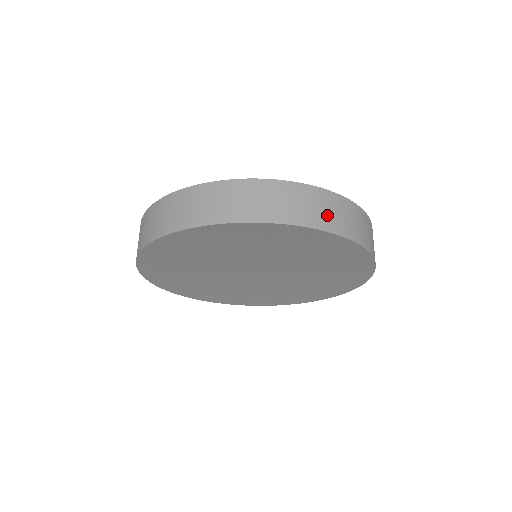
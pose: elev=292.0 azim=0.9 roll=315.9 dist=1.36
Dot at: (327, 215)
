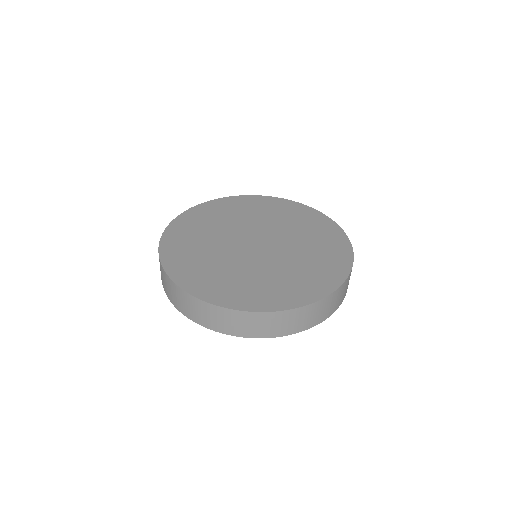
Dot at: (291, 325)
